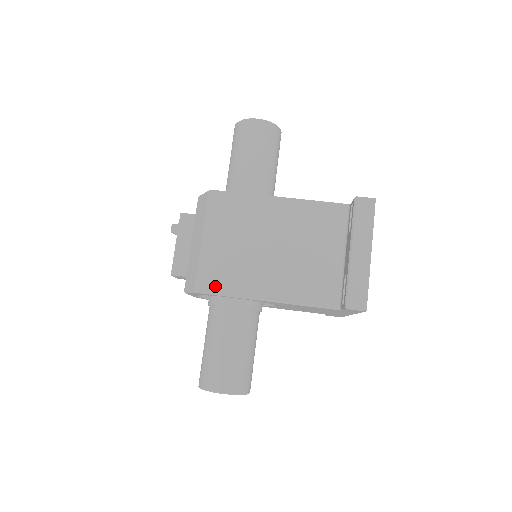
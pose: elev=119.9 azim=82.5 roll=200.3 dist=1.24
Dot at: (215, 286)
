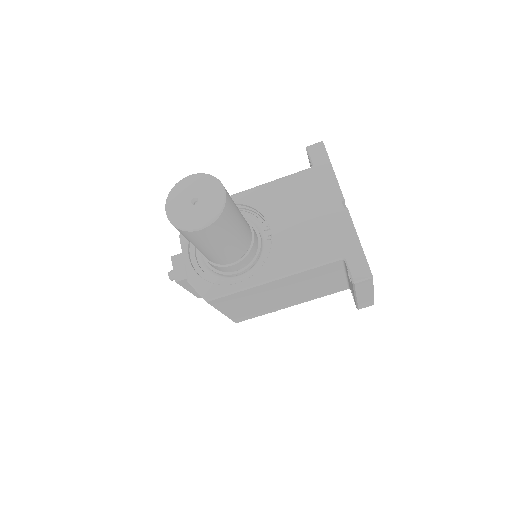
Dot at: (250, 317)
